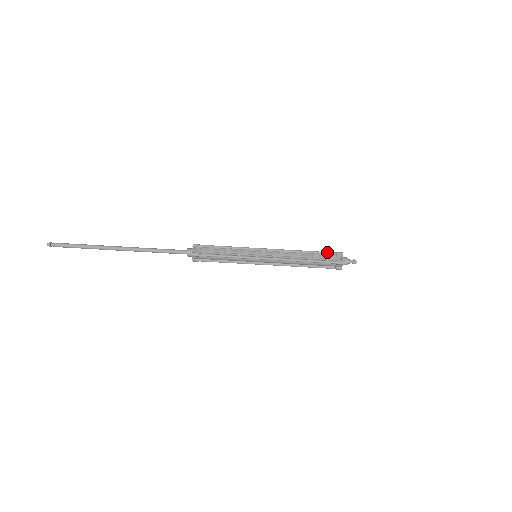
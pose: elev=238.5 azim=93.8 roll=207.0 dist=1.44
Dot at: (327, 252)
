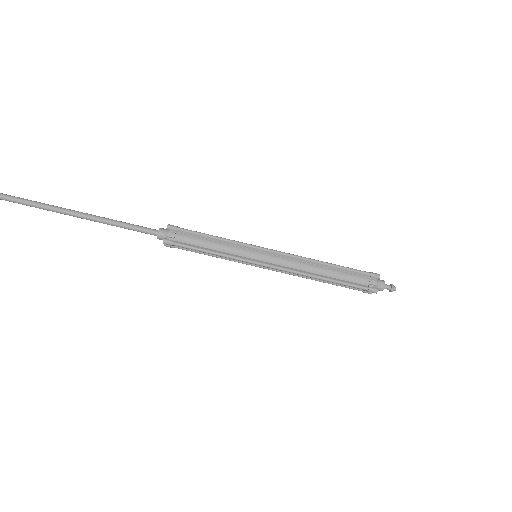
Dot at: occluded
